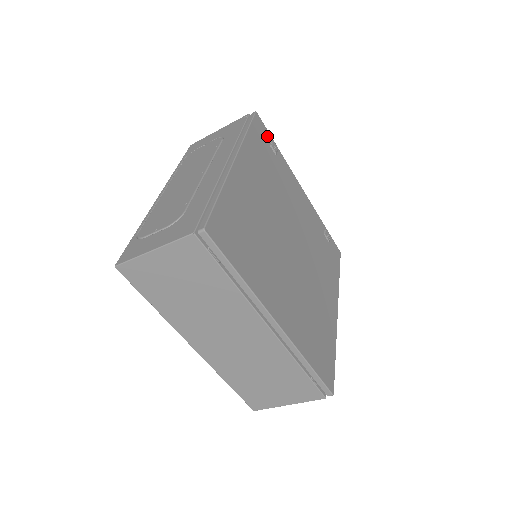
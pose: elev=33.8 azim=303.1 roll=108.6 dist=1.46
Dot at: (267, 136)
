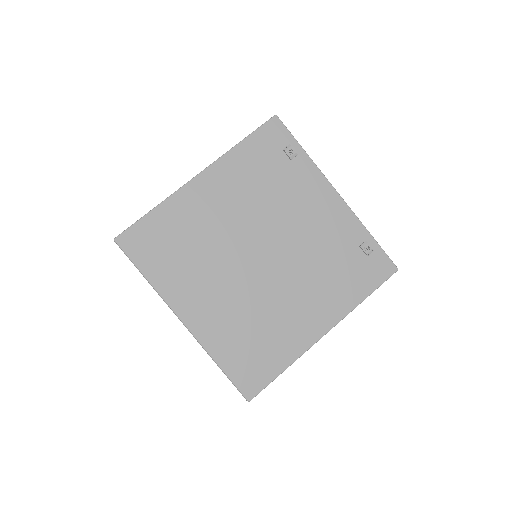
Dot at: (284, 140)
